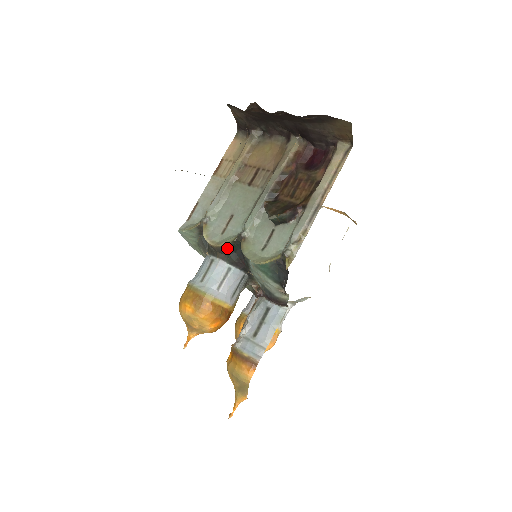
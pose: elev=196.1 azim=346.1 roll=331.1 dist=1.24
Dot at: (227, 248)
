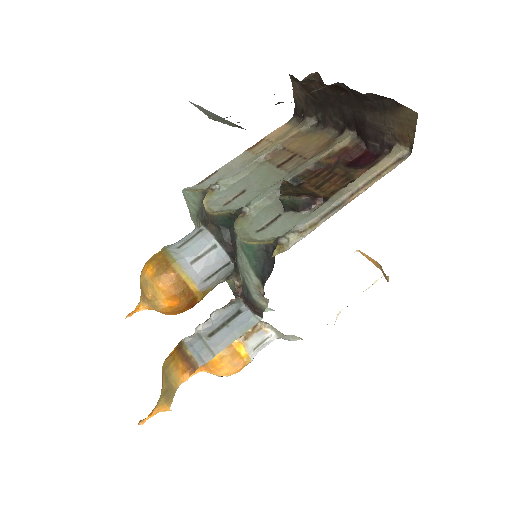
Dot at: (221, 220)
